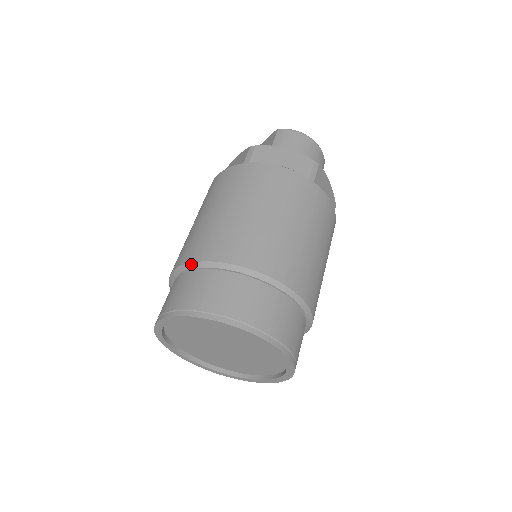
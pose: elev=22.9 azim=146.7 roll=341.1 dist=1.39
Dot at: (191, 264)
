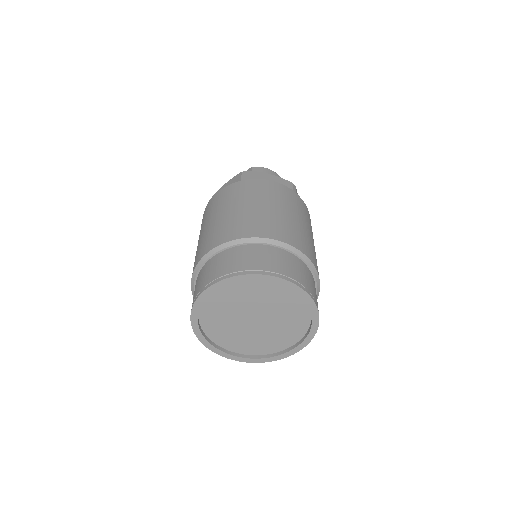
Dot at: (227, 243)
